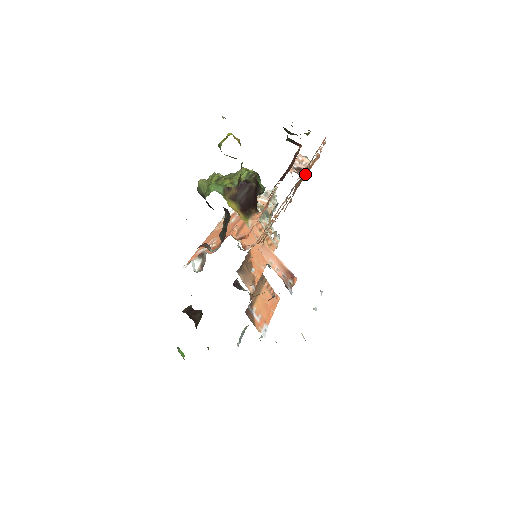
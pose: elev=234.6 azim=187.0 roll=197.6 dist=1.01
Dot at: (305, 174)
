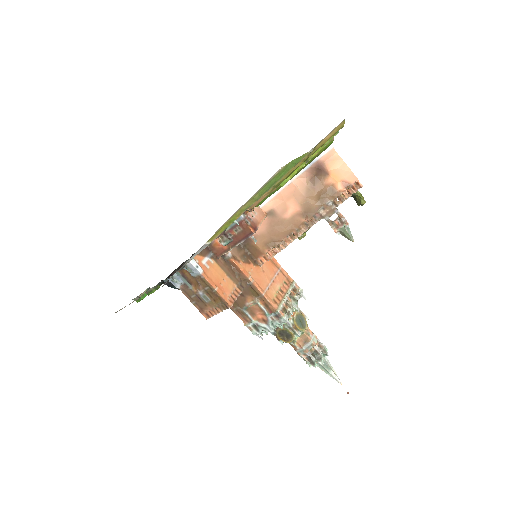
Dot at: (329, 193)
